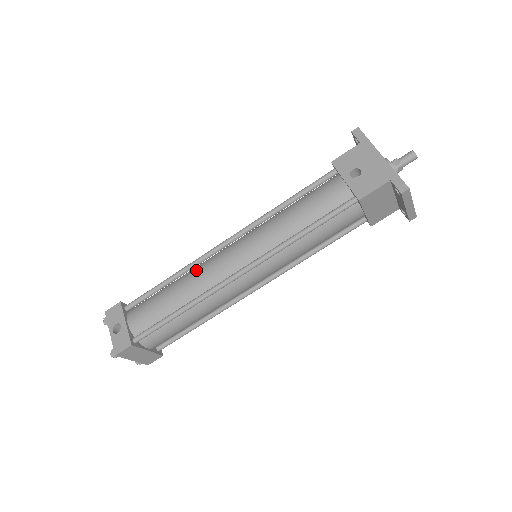
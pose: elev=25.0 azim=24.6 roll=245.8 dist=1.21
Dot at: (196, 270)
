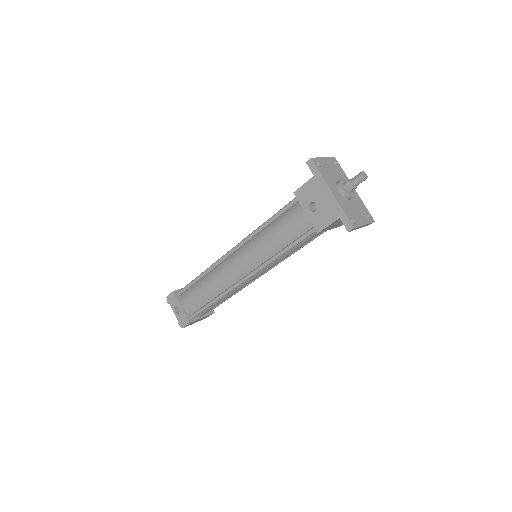
Dot at: (215, 273)
